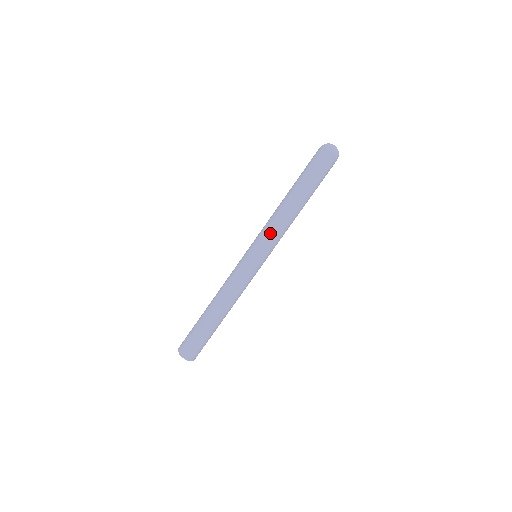
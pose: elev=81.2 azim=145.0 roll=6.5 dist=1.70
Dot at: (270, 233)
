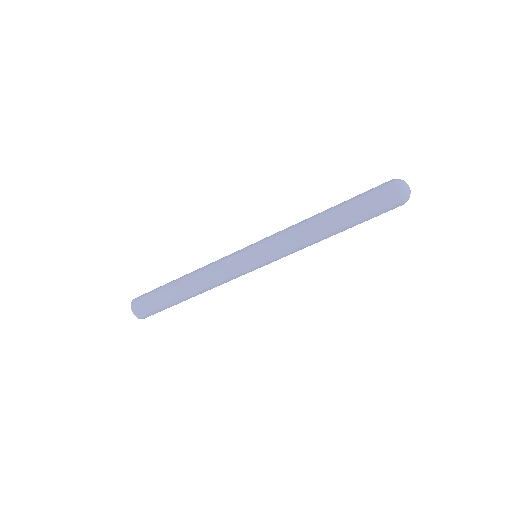
Dot at: occluded
